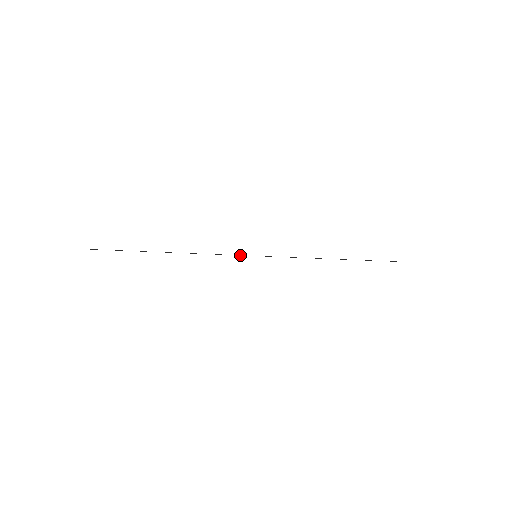
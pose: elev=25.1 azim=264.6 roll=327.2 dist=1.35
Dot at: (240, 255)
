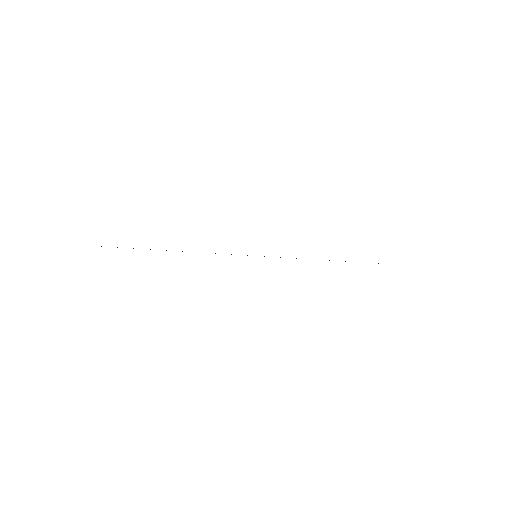
Dot at: occluded
